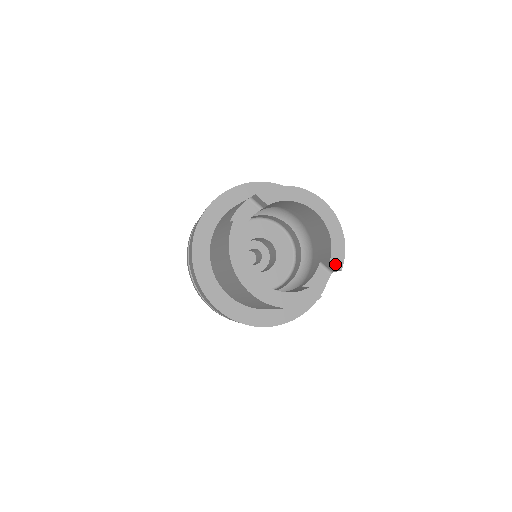
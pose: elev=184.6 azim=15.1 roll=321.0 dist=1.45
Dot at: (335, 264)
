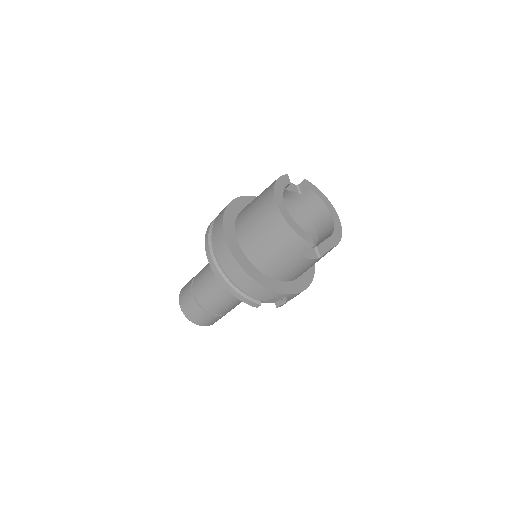
Dot at: (330, 242)
